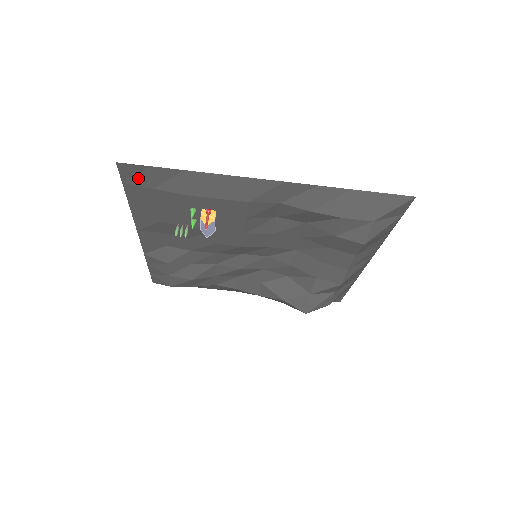
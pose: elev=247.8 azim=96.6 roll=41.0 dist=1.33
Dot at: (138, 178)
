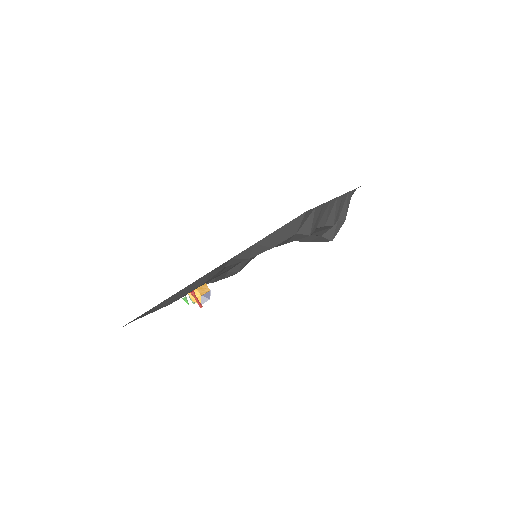
Dot at: occluded
